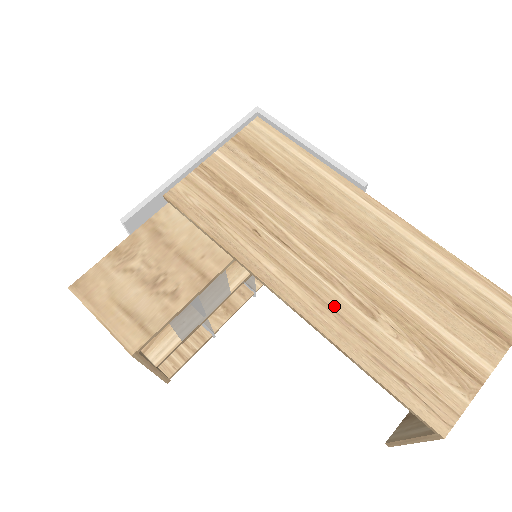
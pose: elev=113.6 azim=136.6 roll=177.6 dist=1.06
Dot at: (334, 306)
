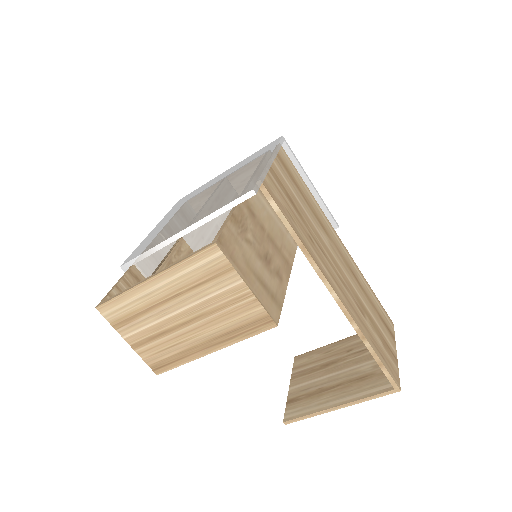
Dot at: (352, 305)
